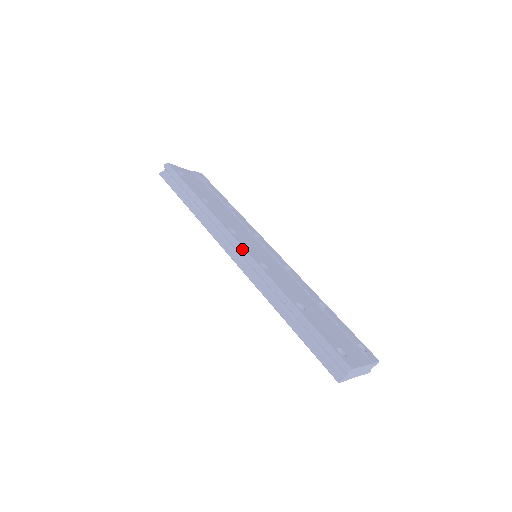
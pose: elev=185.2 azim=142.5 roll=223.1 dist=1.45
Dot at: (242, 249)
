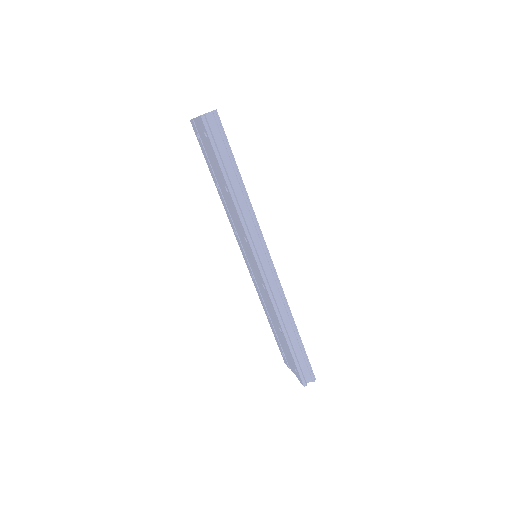
Dot at: (271, 260)
